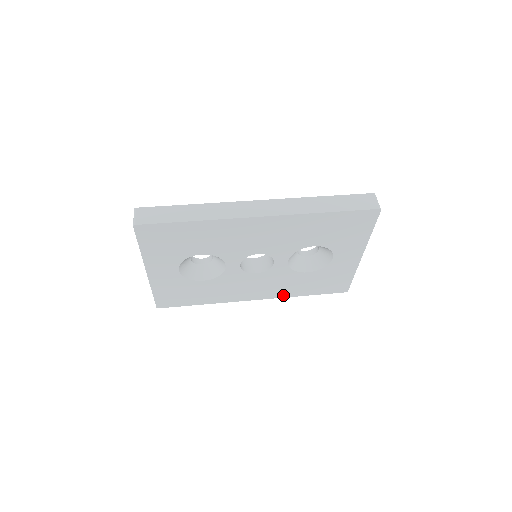
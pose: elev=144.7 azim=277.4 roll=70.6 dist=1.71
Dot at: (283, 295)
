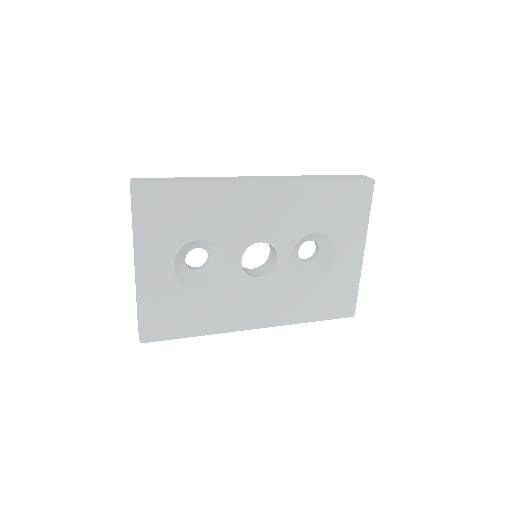
Dot at: (287, 320)
